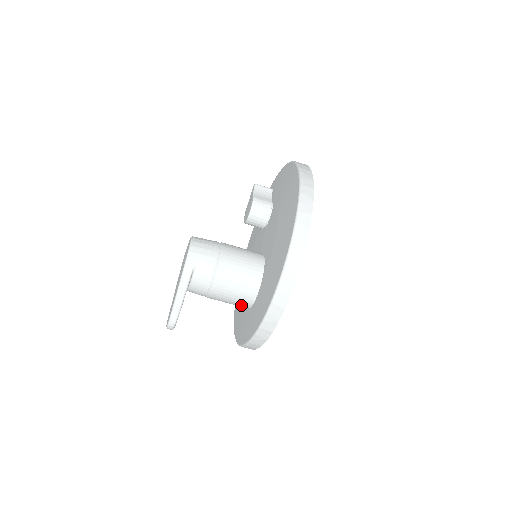
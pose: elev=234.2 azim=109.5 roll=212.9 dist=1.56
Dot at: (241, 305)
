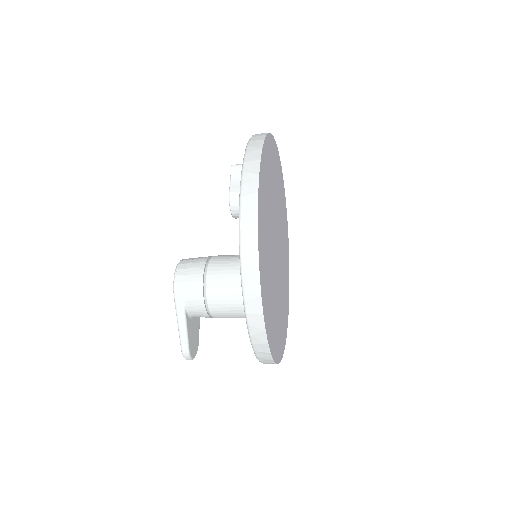
Dot at: occluded
